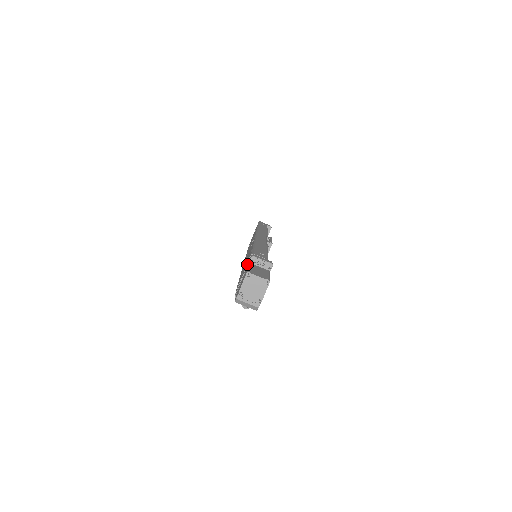
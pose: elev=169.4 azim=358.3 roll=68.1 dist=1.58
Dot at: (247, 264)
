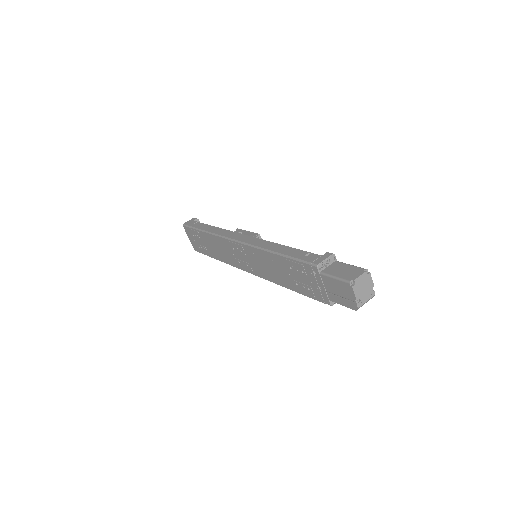
Dot at: (314, 275)
